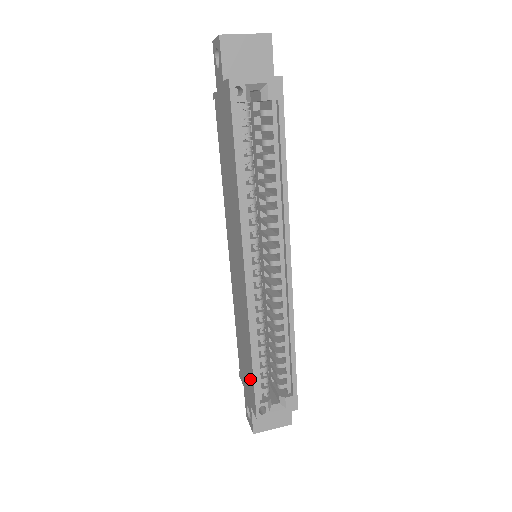
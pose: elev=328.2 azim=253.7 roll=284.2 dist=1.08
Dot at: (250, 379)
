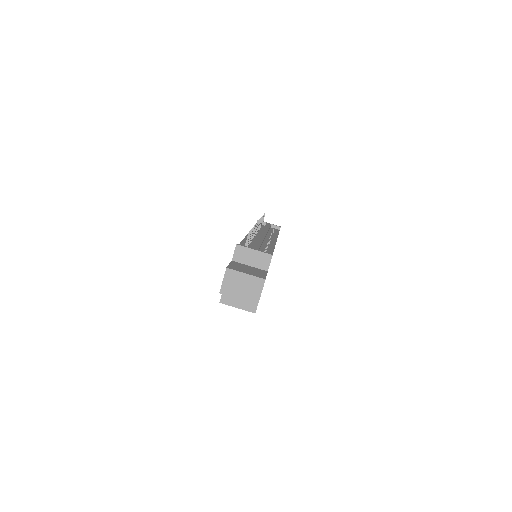
Dot at: occluded
